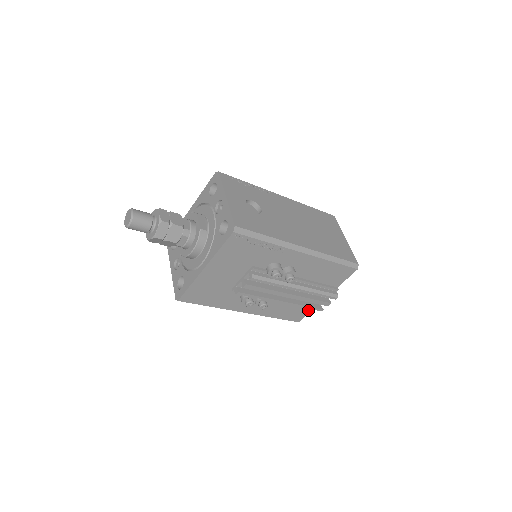
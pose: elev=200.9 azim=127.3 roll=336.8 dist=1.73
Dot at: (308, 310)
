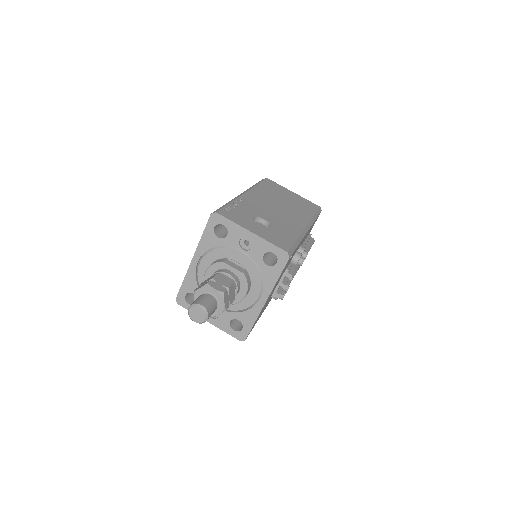
Dot at: occluded
